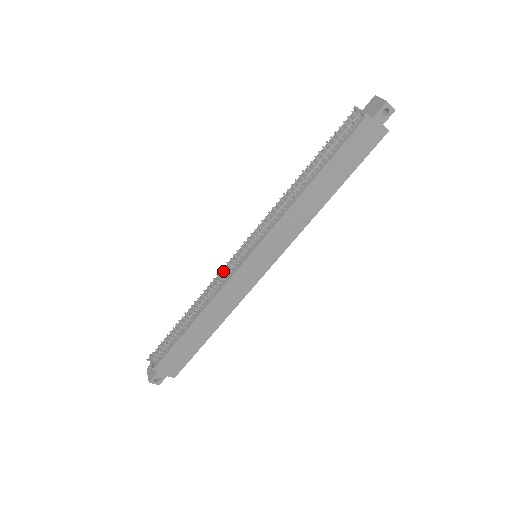
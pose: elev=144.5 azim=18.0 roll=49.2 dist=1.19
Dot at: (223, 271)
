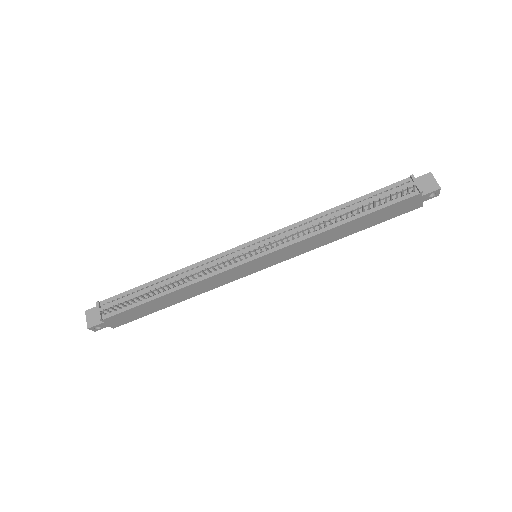
Dot at: occluded
